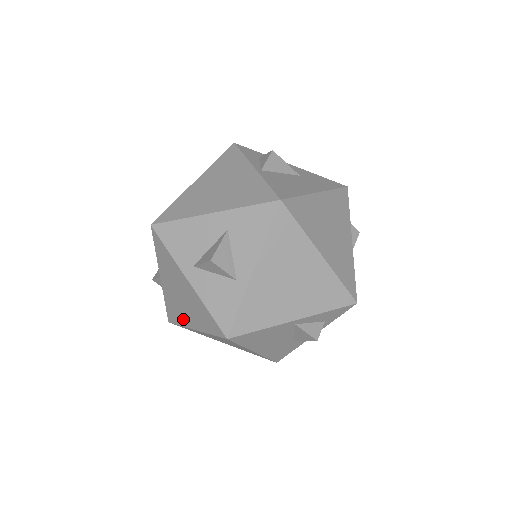
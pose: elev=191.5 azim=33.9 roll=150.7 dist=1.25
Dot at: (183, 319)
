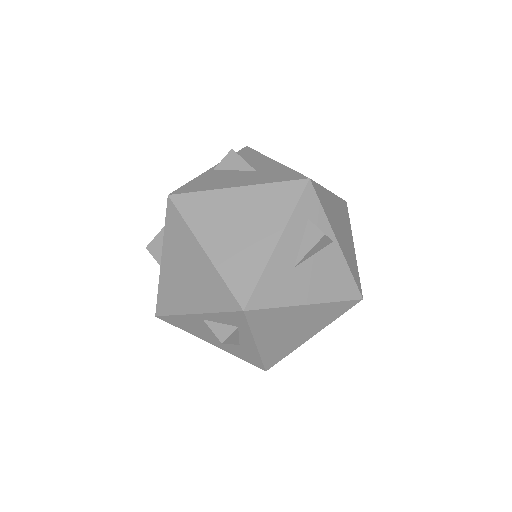
Dot at: occluded
